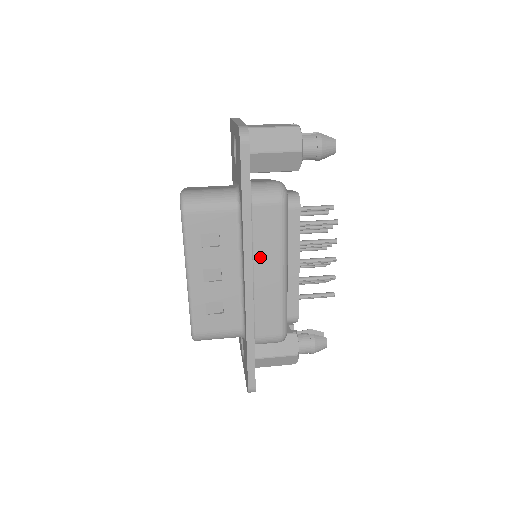
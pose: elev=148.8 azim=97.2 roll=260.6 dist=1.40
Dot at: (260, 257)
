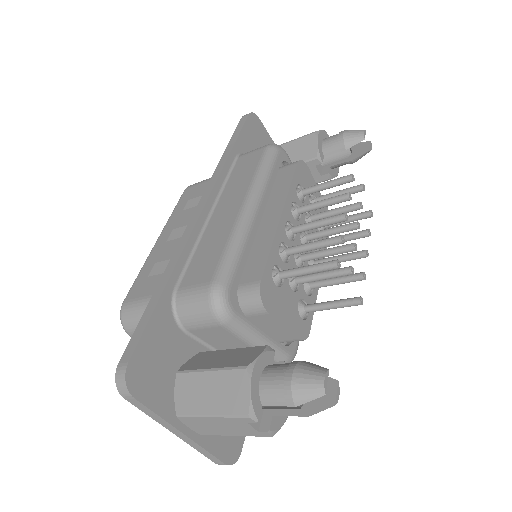
Dot at: (227, 196)
